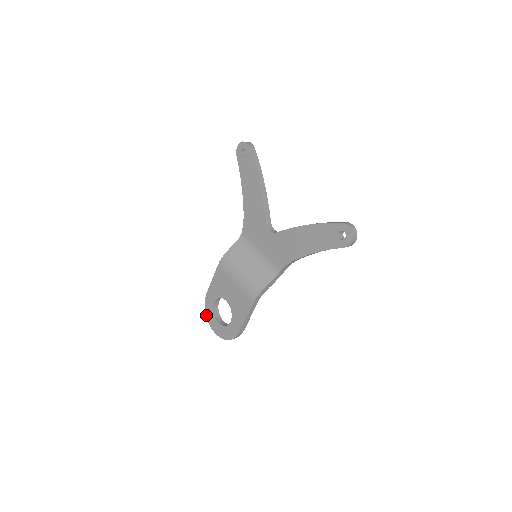
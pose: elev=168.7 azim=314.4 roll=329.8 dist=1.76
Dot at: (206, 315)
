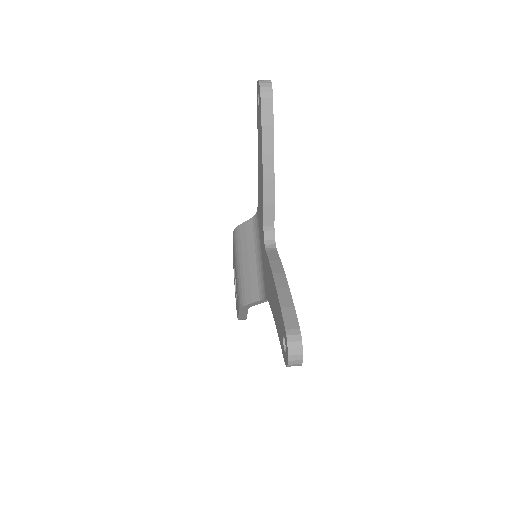
Dot at: occluded
